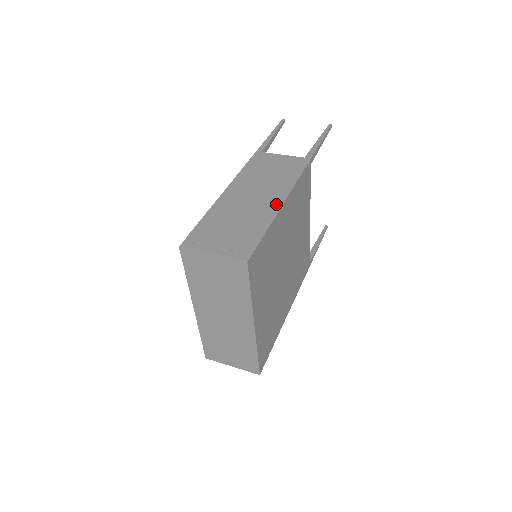
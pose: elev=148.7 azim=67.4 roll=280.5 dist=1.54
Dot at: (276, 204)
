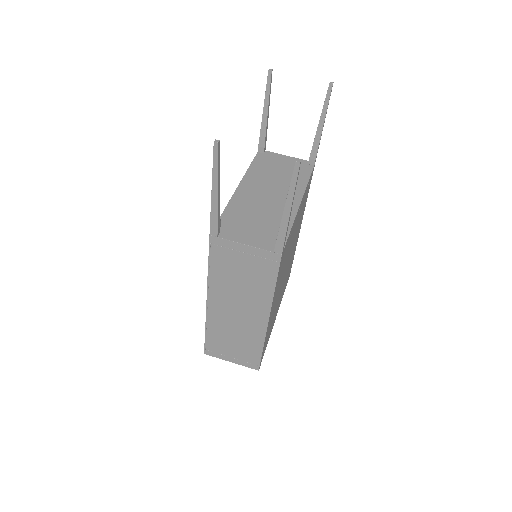
Dot at: (262, 322)
